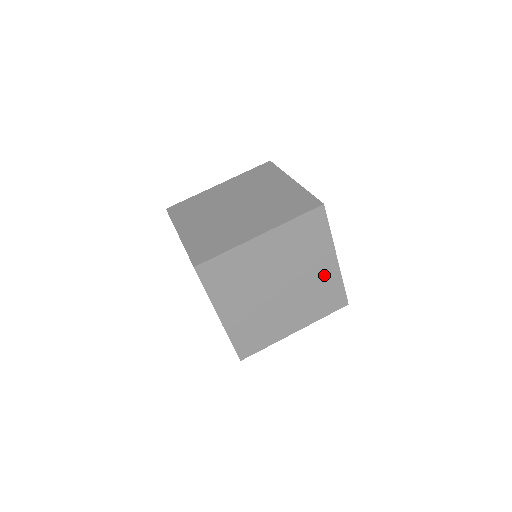
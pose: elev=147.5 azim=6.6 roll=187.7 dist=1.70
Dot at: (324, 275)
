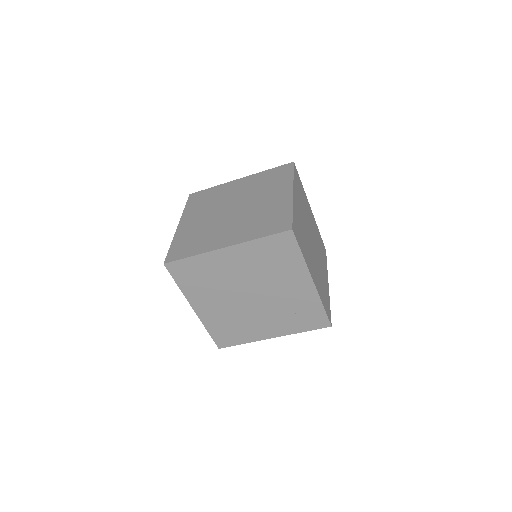
Dot at: (314, 225)
